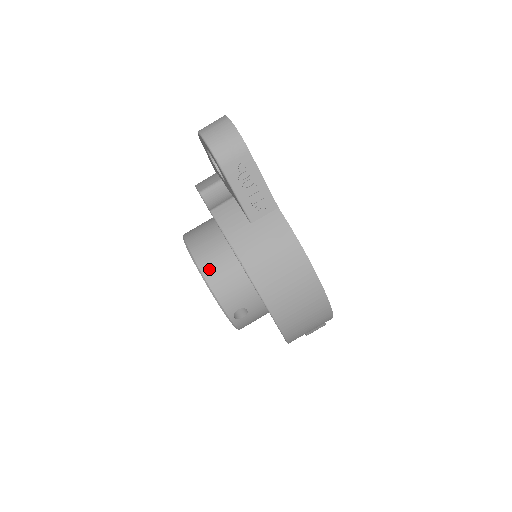
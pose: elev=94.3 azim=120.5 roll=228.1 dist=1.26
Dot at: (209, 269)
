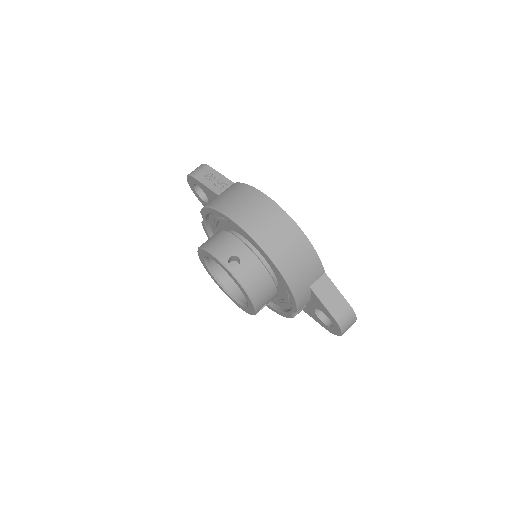
Dot at: (206, 243)
